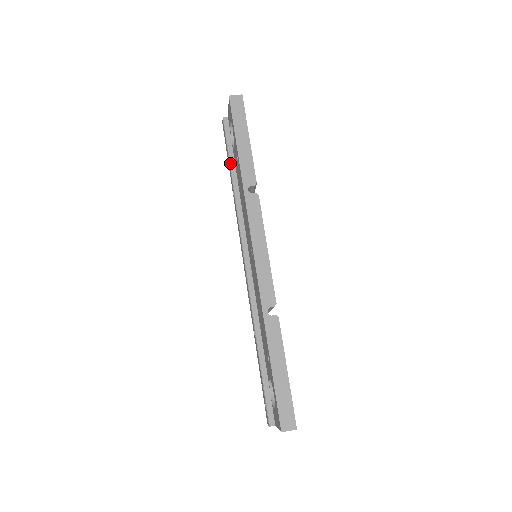
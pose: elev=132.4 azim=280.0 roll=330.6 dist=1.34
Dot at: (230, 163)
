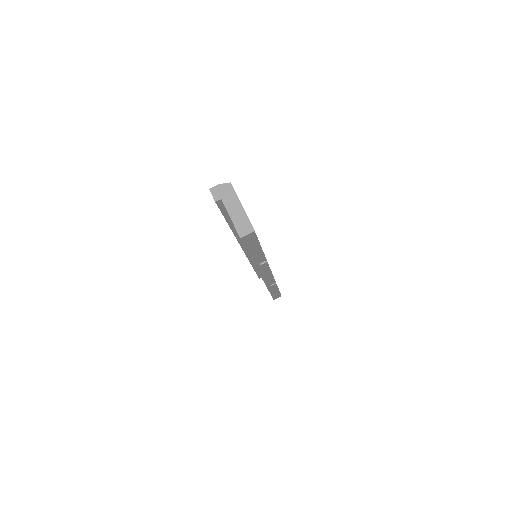
Dot at: (228, 223)
